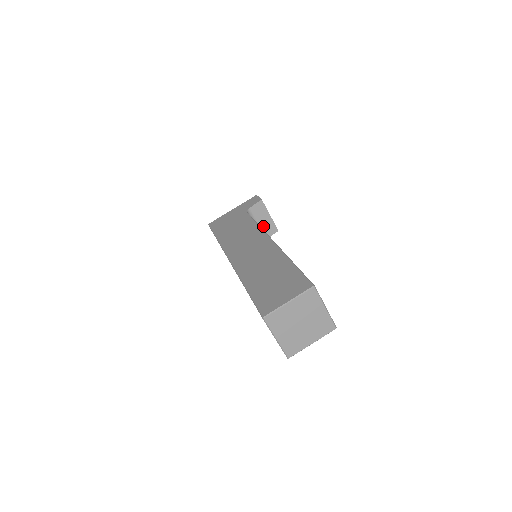
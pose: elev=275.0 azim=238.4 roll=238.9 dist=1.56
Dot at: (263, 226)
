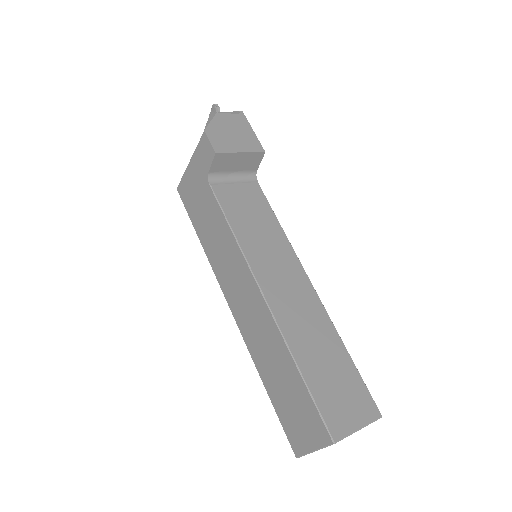
Dot at: (241, 167)
